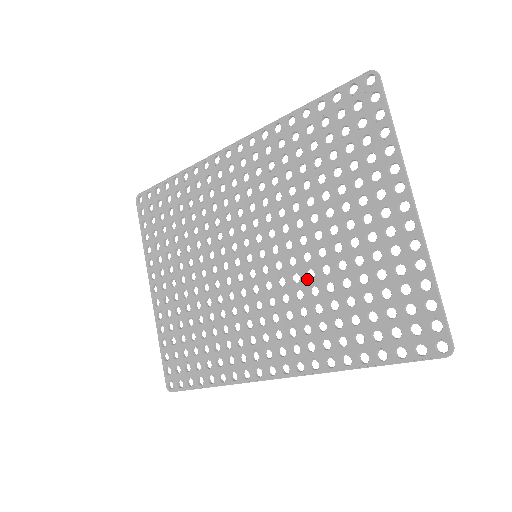
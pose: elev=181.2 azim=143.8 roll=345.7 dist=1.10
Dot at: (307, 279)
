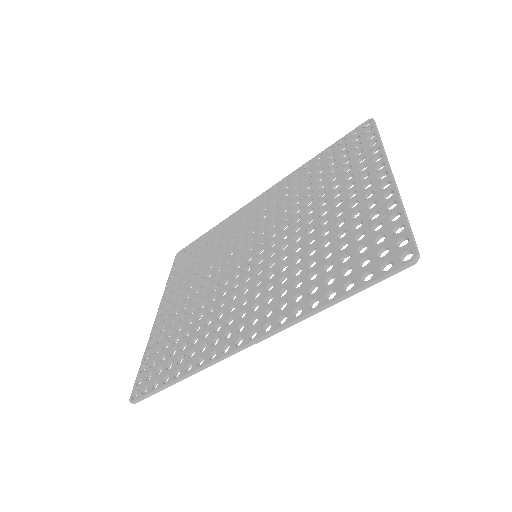
Dot at: (294, 253)
